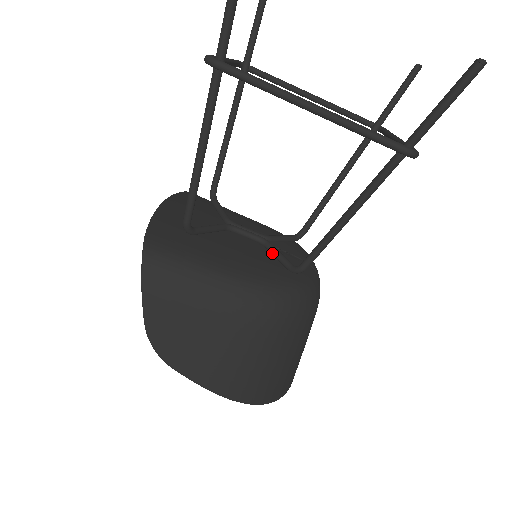
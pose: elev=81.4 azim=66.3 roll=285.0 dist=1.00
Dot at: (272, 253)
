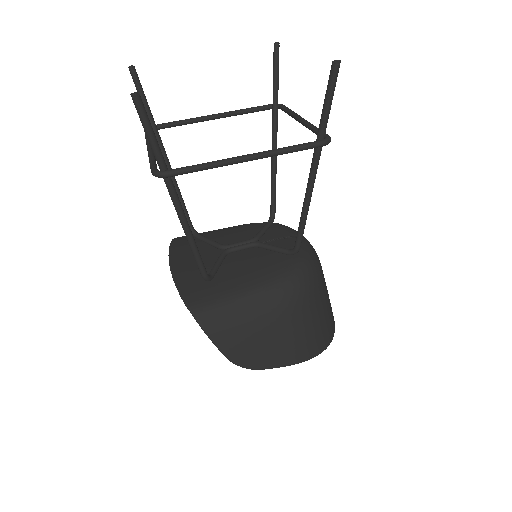
Dot at: (268, 250)
